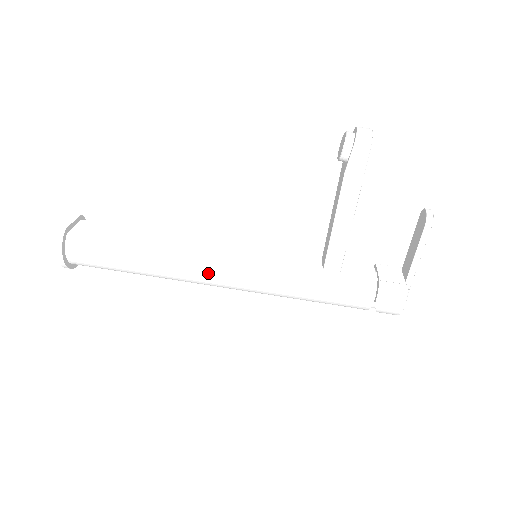
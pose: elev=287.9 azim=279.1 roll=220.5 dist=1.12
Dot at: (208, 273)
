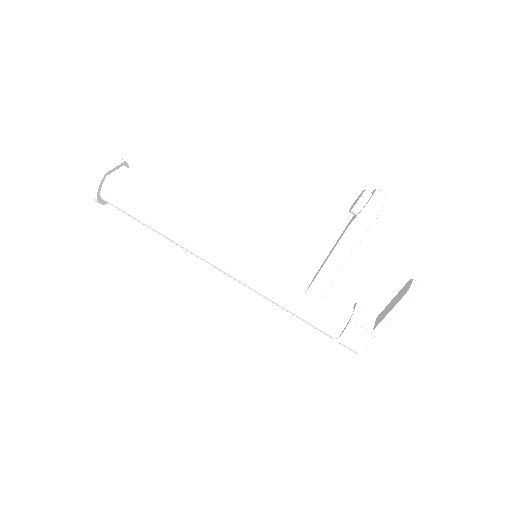
Dot at: (209, 255)
